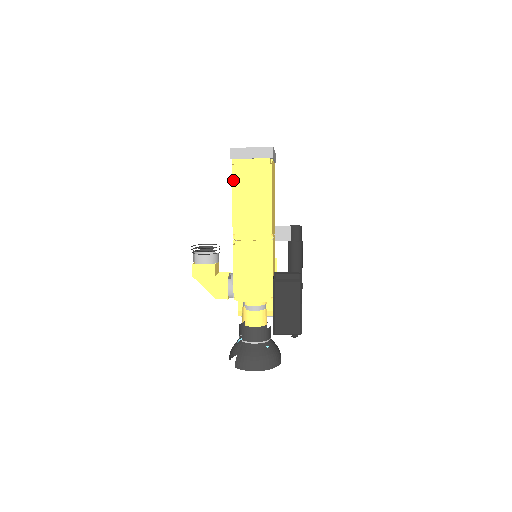
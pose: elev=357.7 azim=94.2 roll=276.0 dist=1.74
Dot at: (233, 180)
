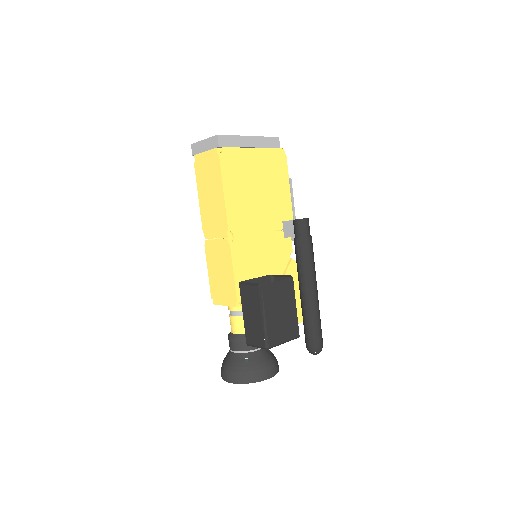
Dot at: (196, 177)
